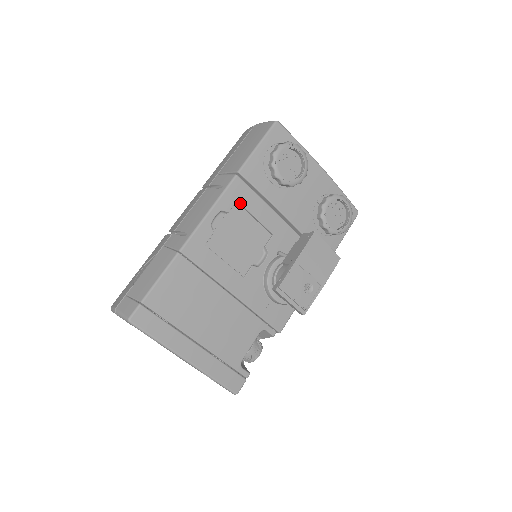
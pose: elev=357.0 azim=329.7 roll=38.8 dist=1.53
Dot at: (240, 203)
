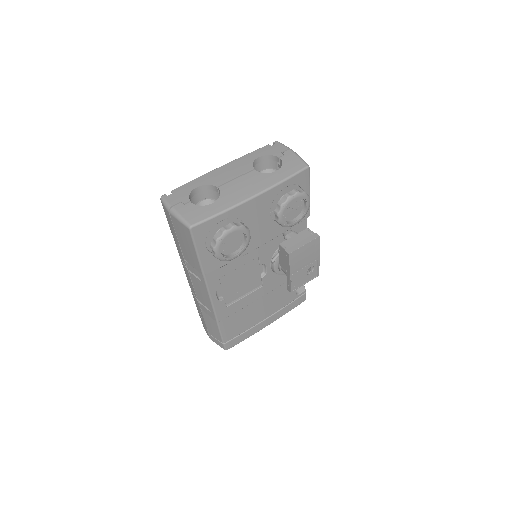
Dot at: (222, 277)
